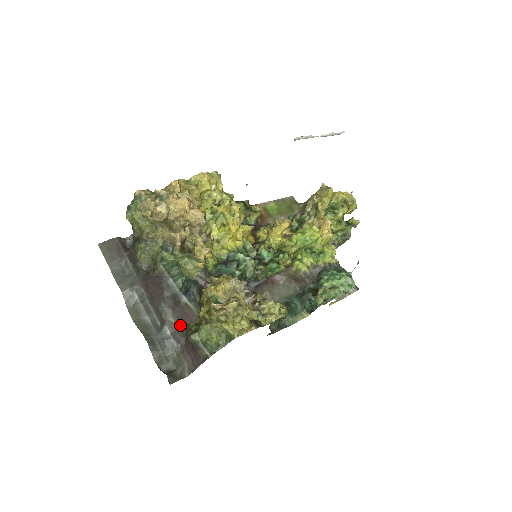
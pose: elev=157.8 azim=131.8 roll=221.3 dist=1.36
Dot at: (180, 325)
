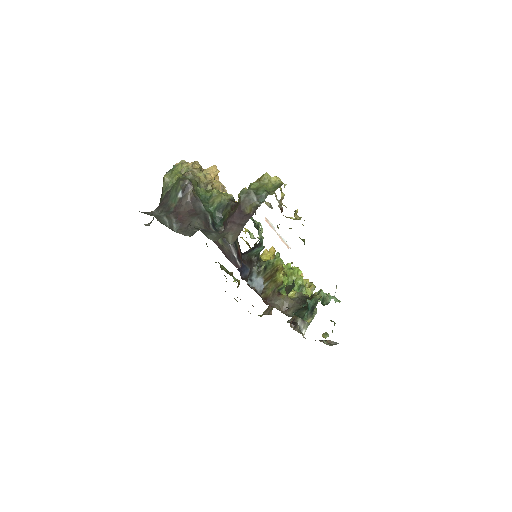
Dot at: occluded
